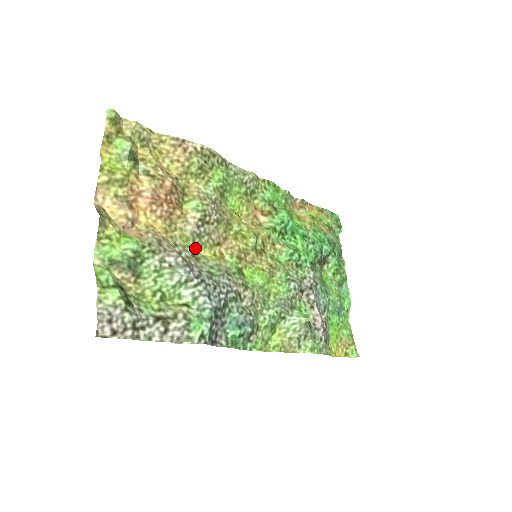
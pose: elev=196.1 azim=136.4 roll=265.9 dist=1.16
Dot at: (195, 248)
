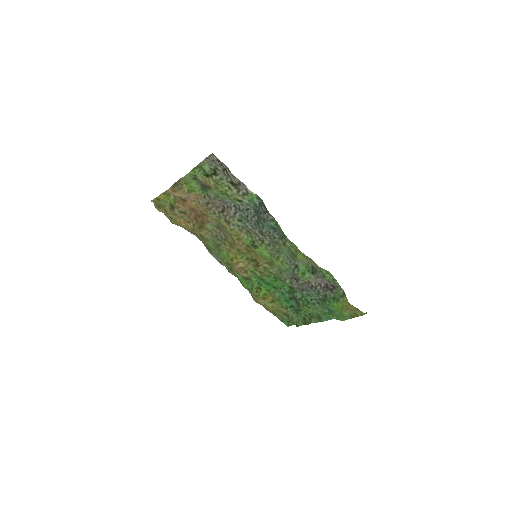
Dot at: (223, 226)
